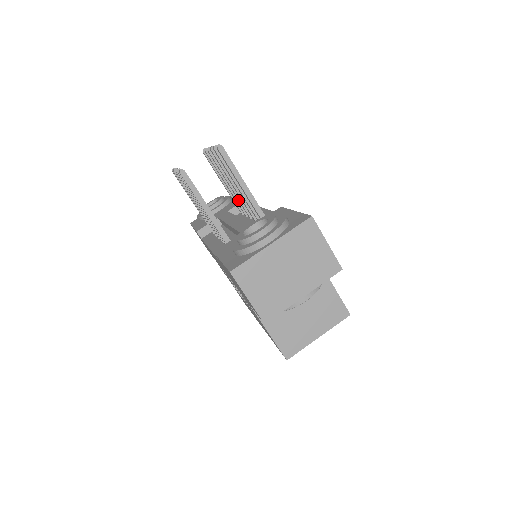
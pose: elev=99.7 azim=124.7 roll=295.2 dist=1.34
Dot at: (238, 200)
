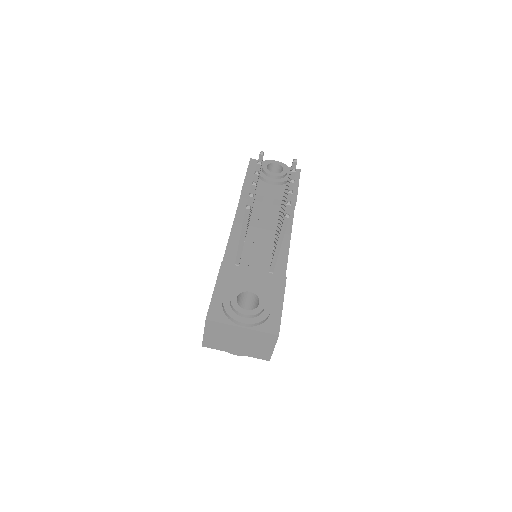
Dot at: (279, 219)
